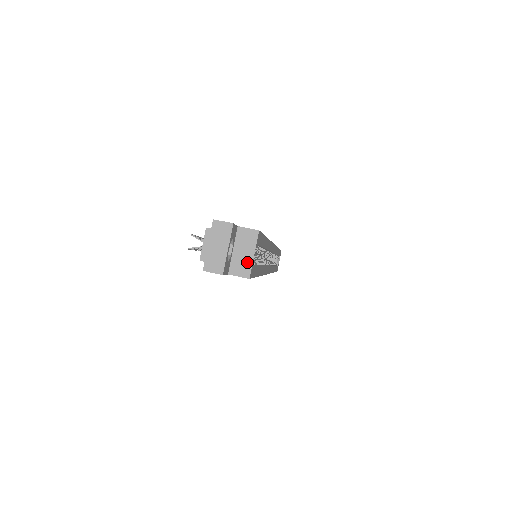
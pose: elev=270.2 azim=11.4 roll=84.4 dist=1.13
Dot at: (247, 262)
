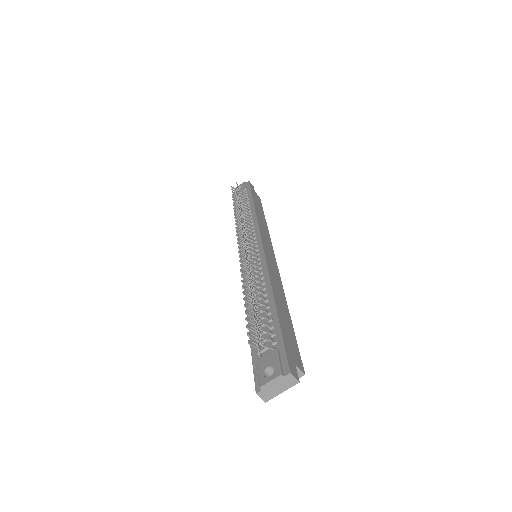
Dot at: occluded
